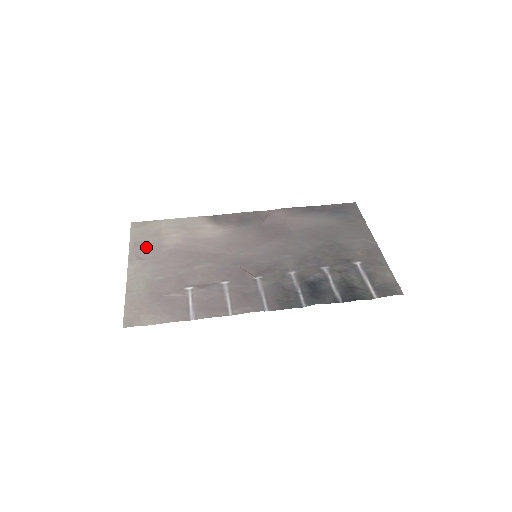
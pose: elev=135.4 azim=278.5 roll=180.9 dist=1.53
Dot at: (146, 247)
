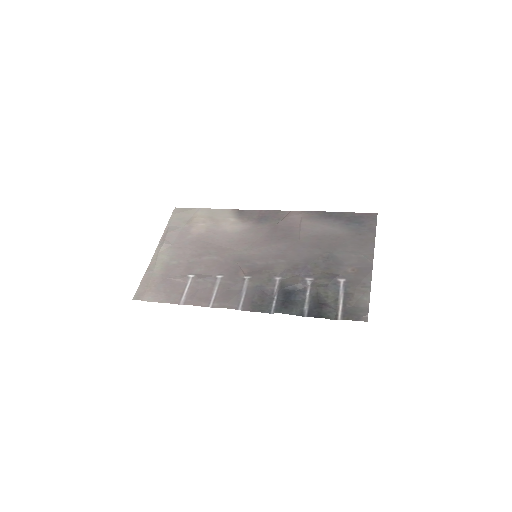
Dot at: (176, 232)
